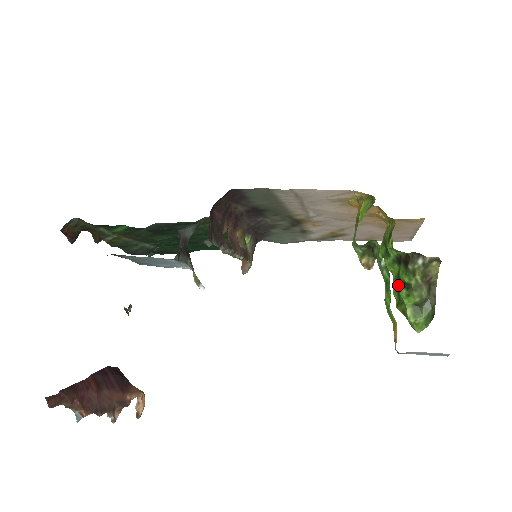
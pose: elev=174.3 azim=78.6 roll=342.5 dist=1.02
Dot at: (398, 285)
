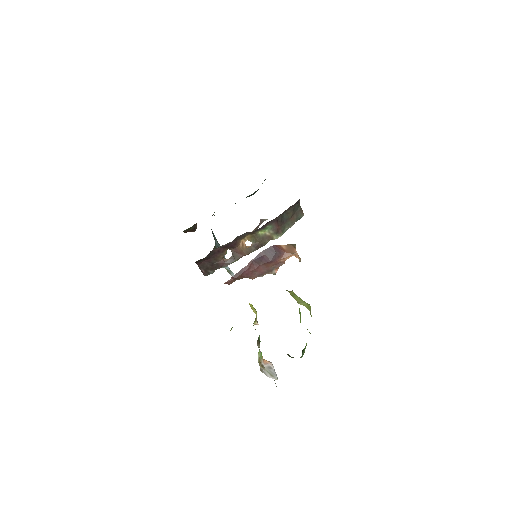
Dot at: occluded
